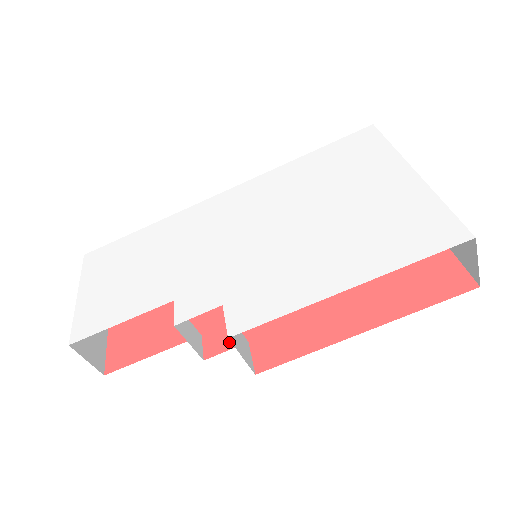
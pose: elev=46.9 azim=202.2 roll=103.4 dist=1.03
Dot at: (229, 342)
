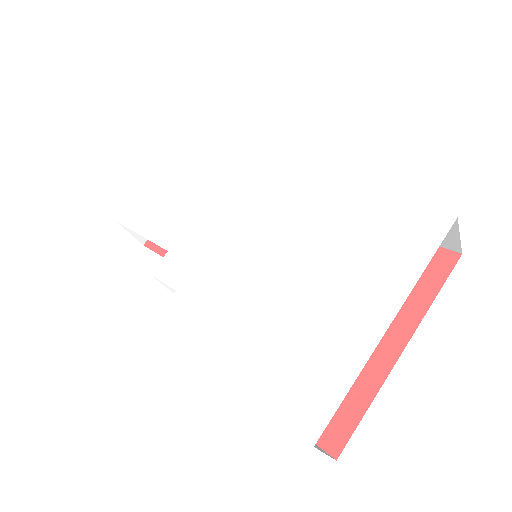
Dot at: occluded
